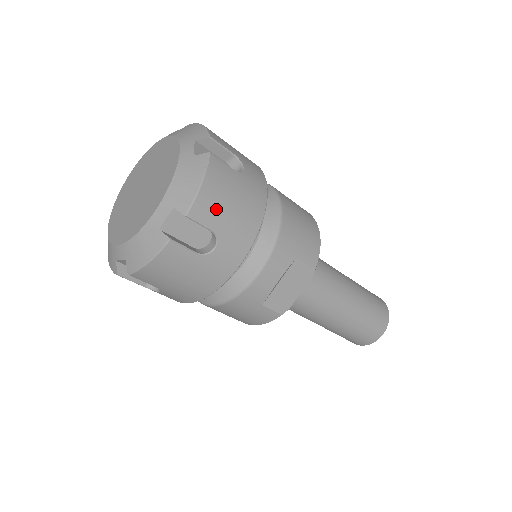
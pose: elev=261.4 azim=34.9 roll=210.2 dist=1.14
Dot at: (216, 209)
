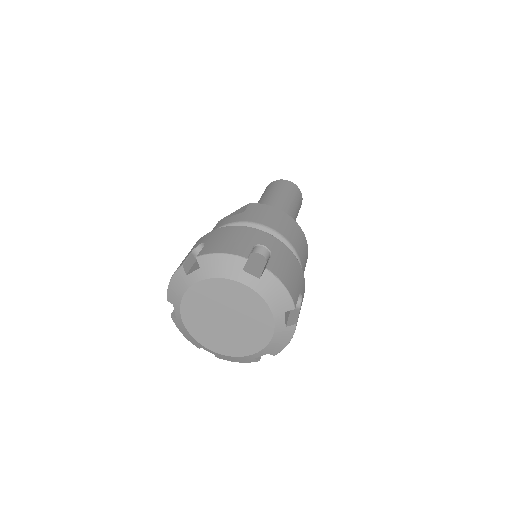
Dot at: occluded
